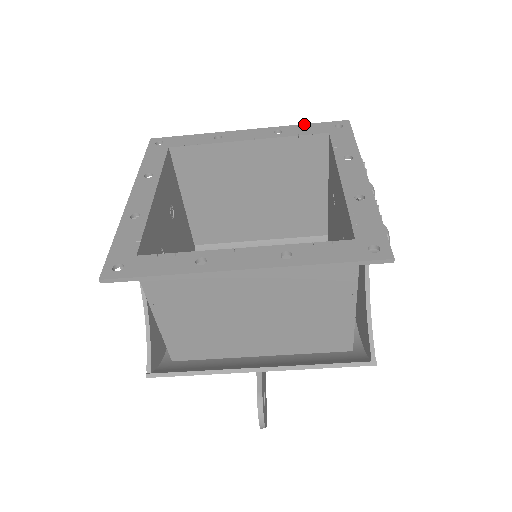
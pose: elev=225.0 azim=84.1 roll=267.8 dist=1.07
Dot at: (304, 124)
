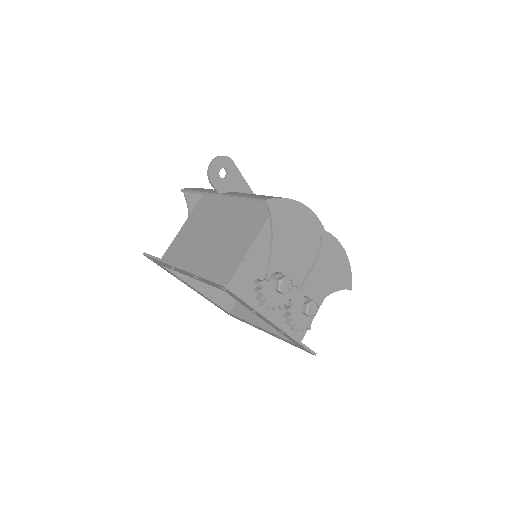
Dot at: (201, 278)
